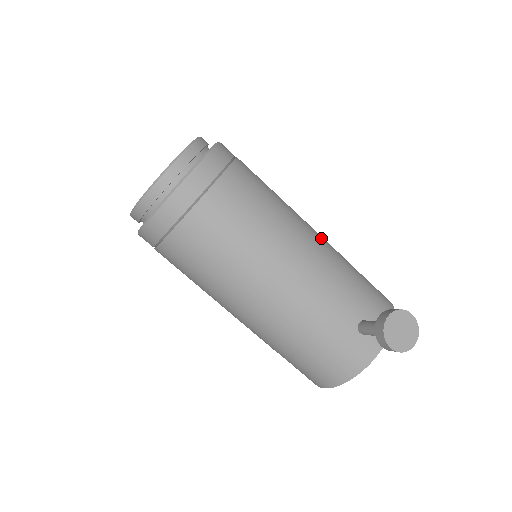
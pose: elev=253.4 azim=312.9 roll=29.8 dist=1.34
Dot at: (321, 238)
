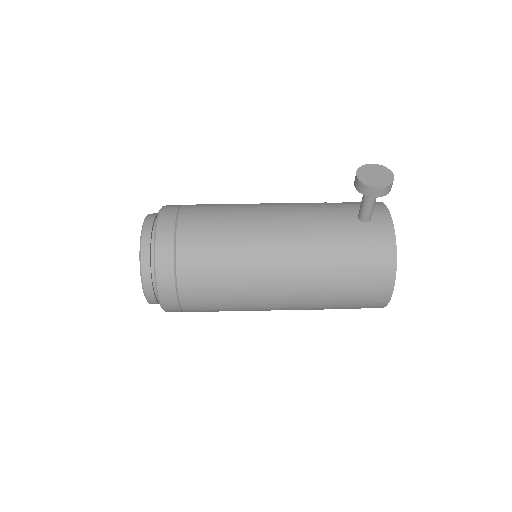
Dot at: occluded
